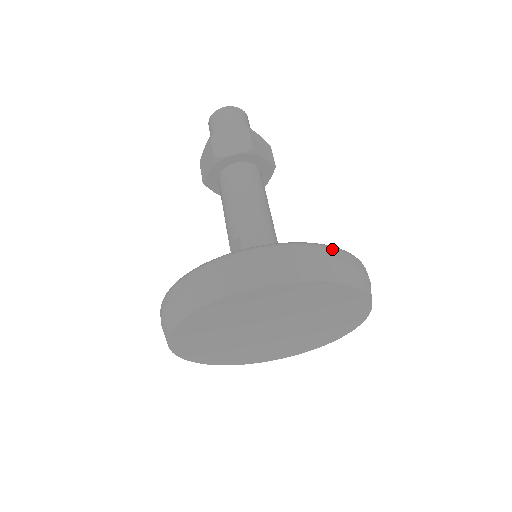
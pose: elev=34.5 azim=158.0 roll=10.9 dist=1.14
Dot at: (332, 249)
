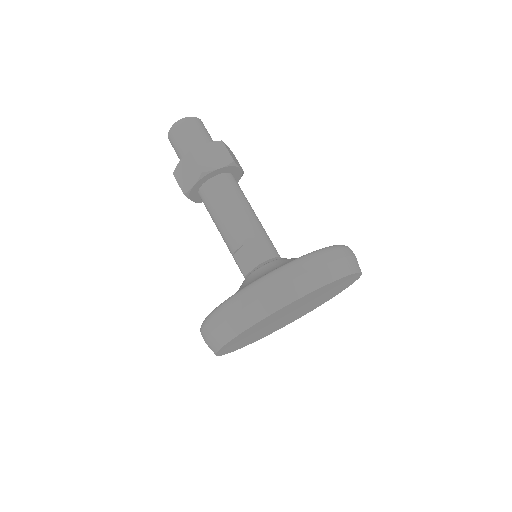
Dot at: (345, 248)
